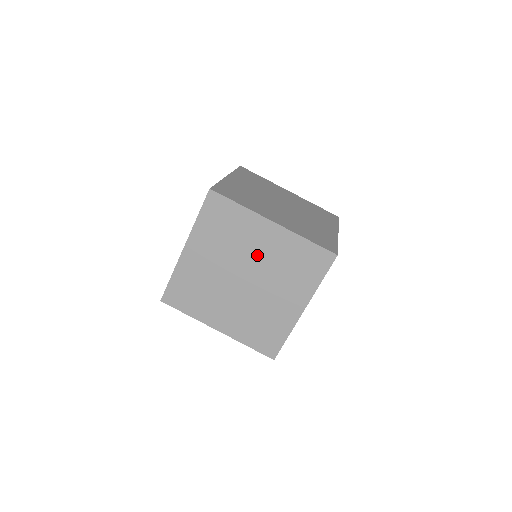
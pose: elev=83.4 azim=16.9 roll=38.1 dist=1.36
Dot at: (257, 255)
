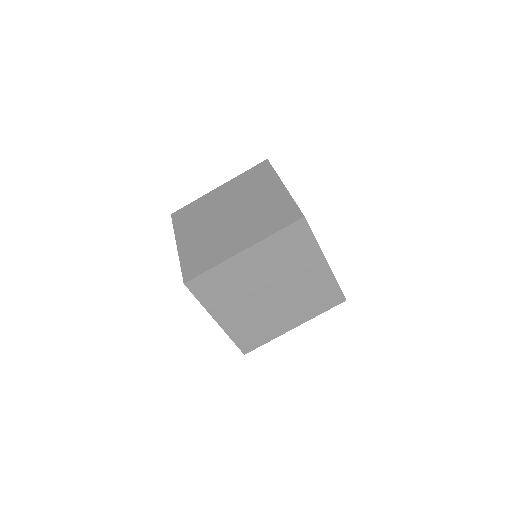
Dot at: (260, 275)
